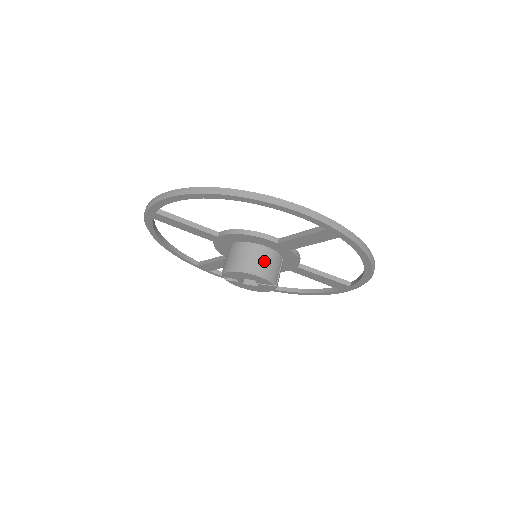
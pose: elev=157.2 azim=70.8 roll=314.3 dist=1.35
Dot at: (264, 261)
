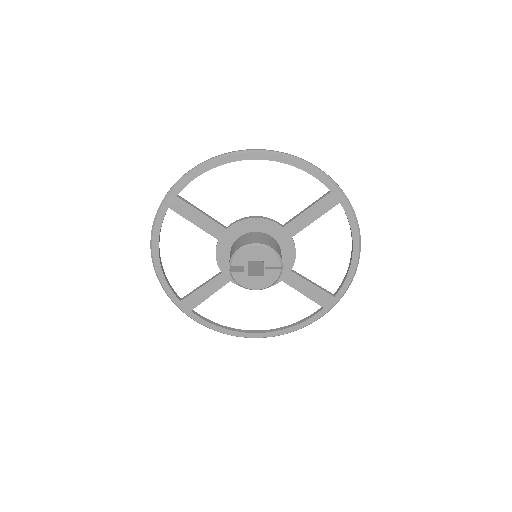
Dot at: (272, 242)
